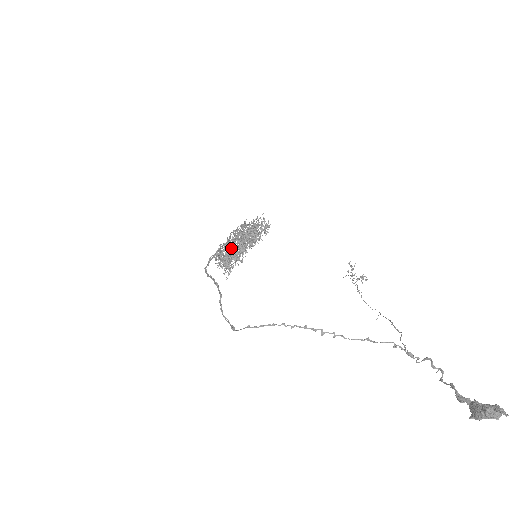
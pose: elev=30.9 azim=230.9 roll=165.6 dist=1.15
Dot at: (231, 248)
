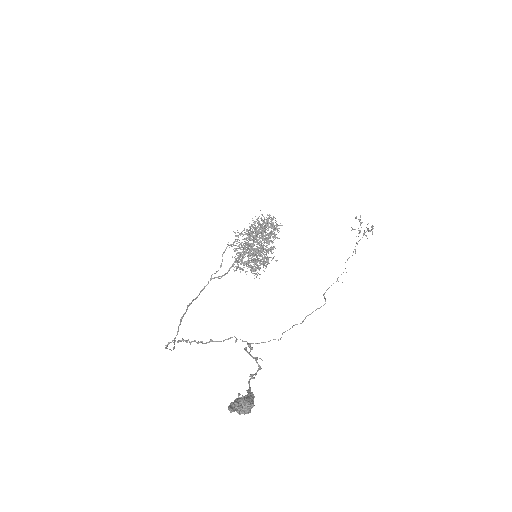
Dot at: (242, 256)
